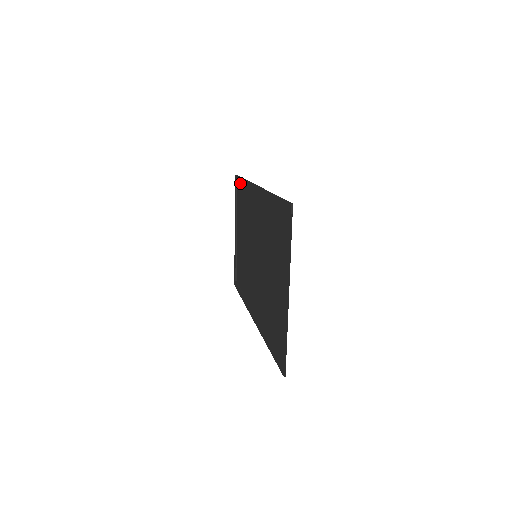
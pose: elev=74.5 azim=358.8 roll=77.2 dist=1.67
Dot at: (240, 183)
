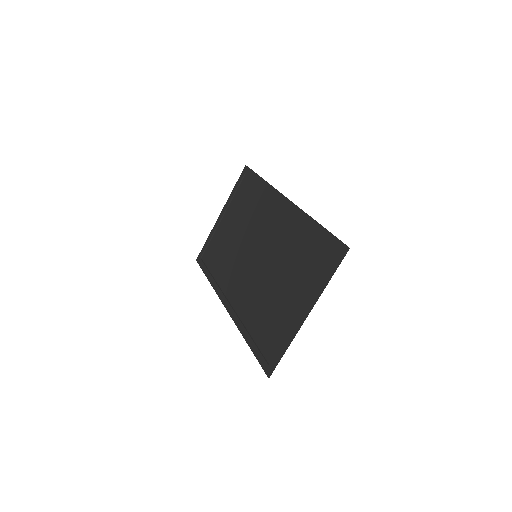
Dot at: (254, 178)
